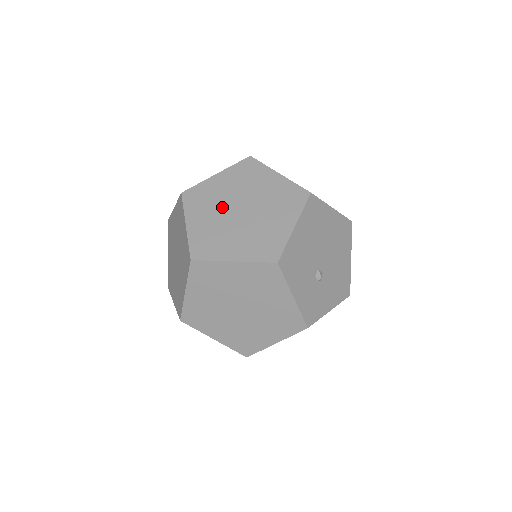
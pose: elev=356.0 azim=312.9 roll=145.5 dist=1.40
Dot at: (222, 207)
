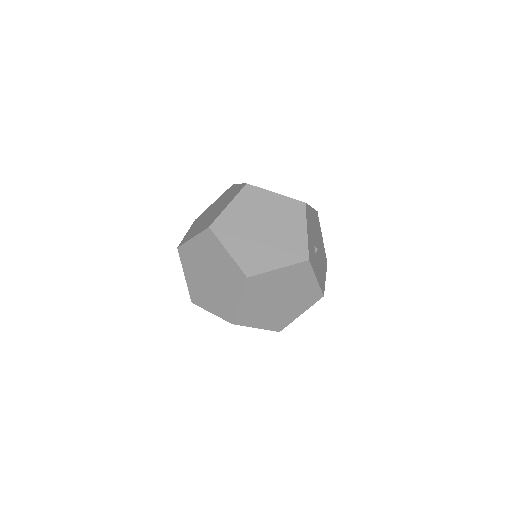
Dot at: occluded
